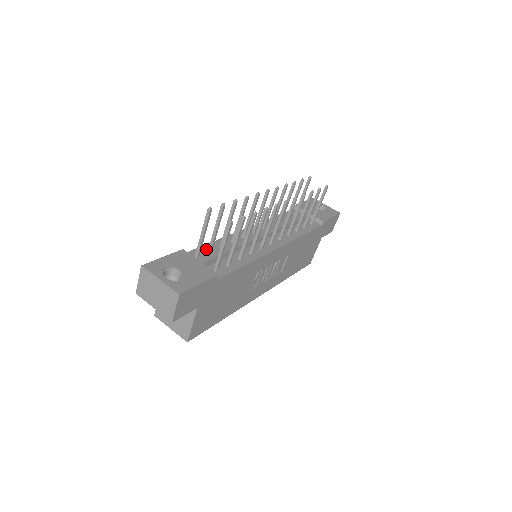
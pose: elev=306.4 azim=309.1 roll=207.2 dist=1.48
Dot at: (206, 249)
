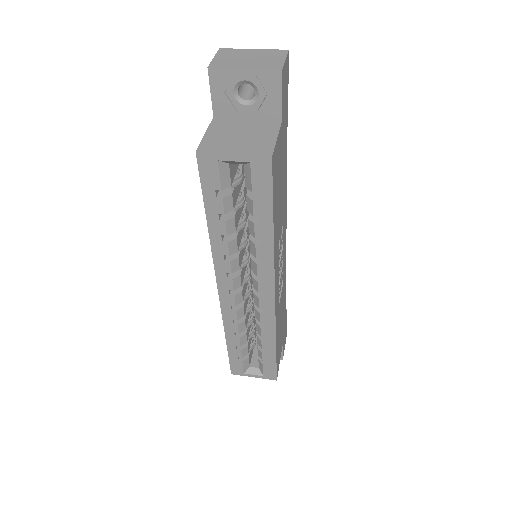
Dot at: occluded
